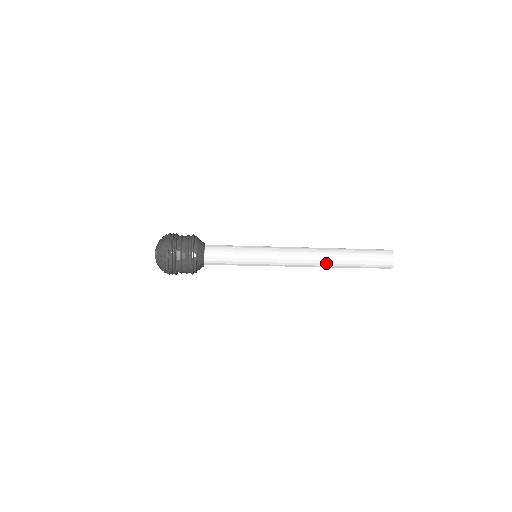
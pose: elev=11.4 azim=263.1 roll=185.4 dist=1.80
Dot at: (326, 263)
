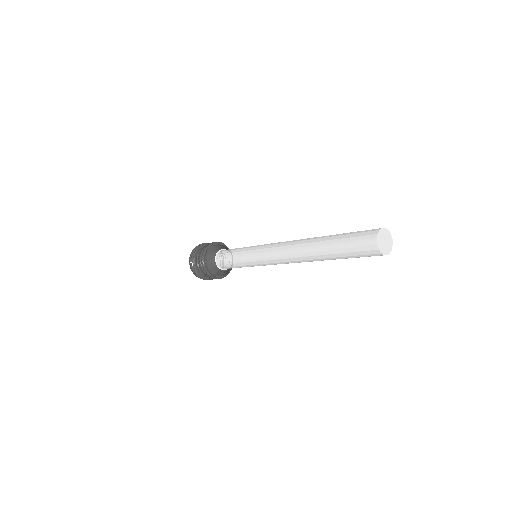
Dot at: (307, 259)
